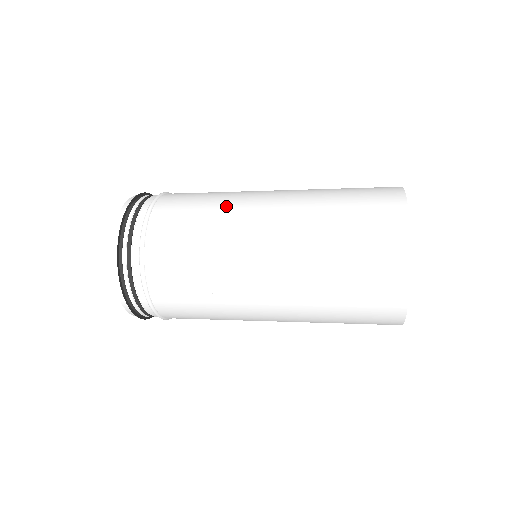
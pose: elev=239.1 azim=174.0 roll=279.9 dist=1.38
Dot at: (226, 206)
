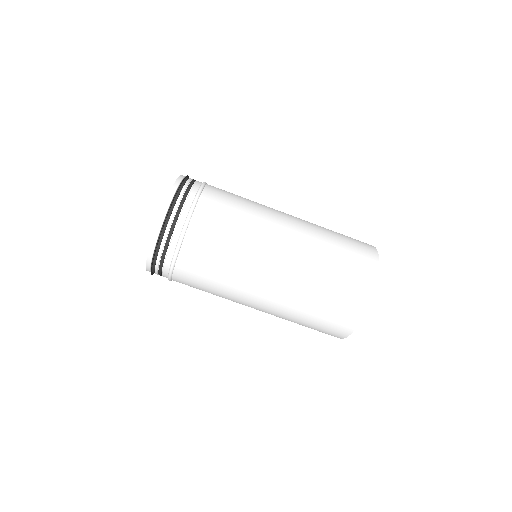
Dot at: occluded
